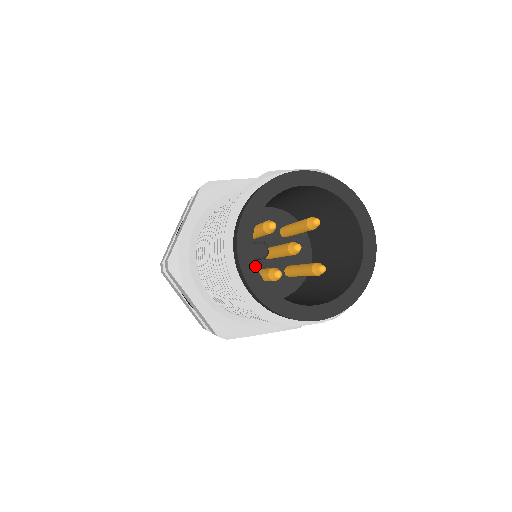
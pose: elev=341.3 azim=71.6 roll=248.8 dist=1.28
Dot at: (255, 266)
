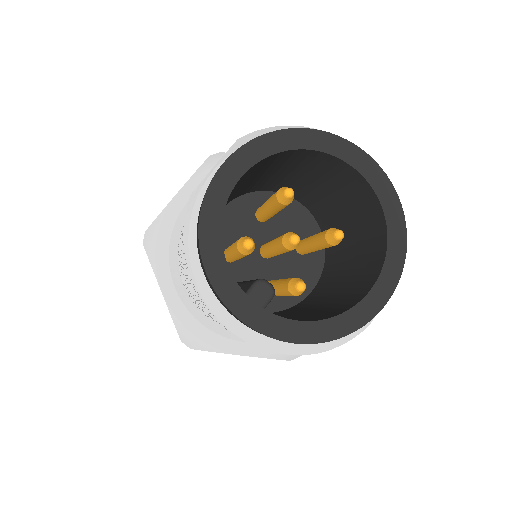
Dot at: (272, 315)
